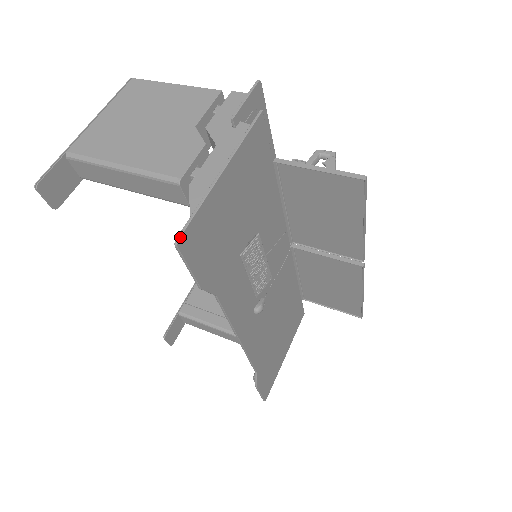
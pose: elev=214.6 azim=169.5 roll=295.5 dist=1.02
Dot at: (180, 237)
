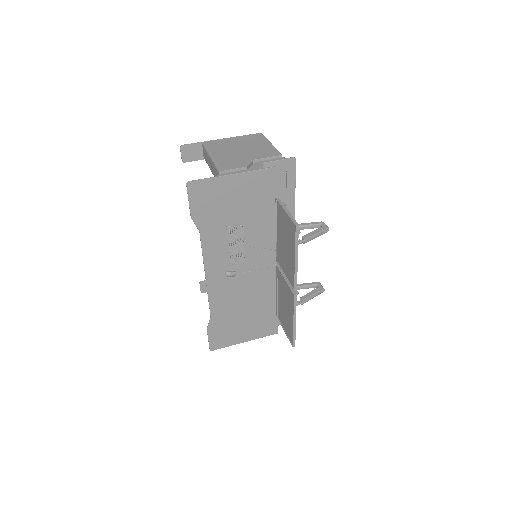
Dot at: (190, 182)
